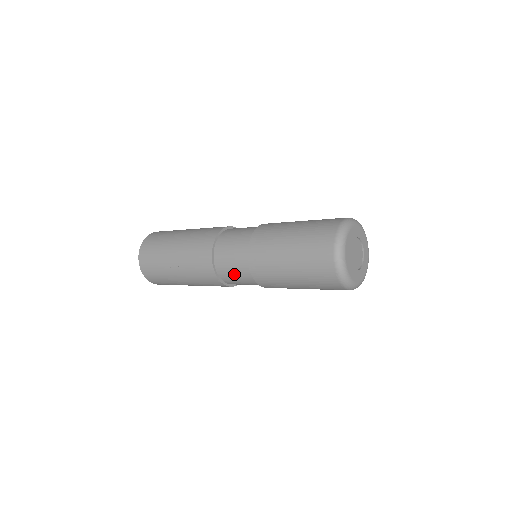
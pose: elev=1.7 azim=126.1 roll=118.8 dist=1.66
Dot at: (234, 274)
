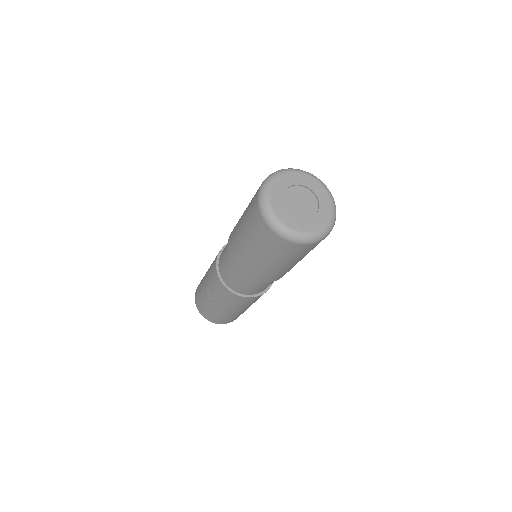
Dot at: (232, 277)
